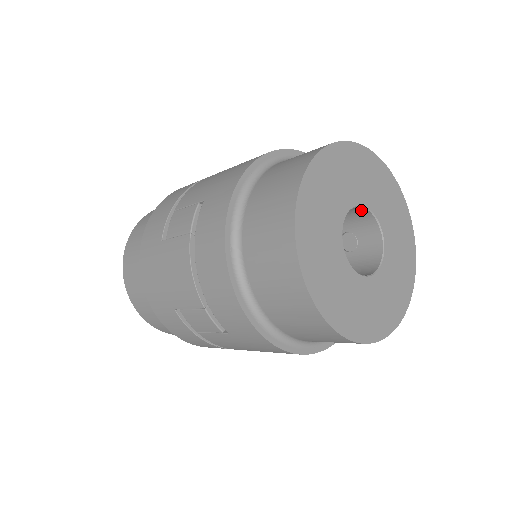
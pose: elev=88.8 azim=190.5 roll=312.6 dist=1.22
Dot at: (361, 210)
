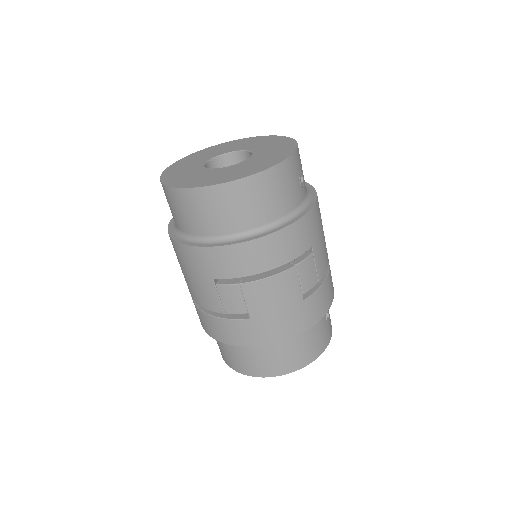
Dot at: (246, 155)
